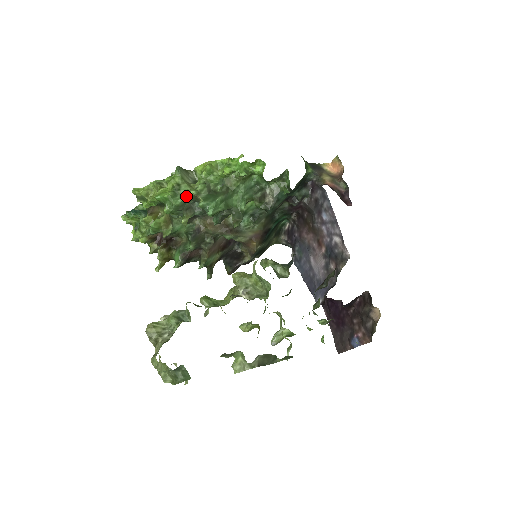
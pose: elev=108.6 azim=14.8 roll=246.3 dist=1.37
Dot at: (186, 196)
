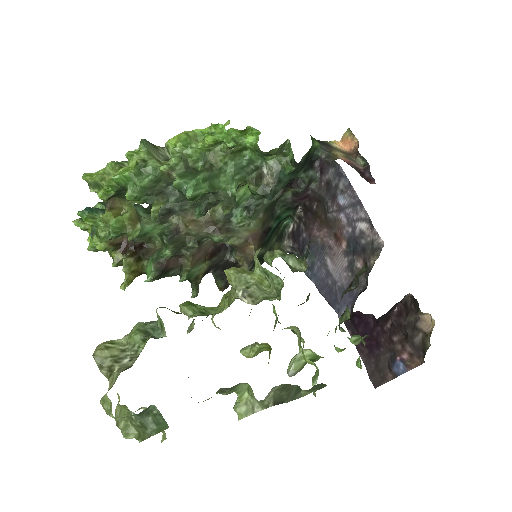
Dot at: (155, 174)
